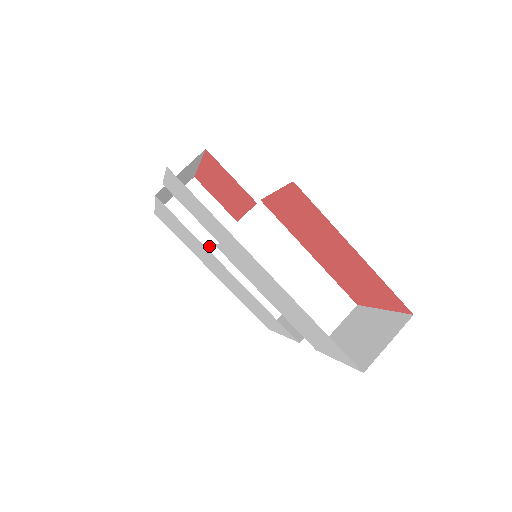
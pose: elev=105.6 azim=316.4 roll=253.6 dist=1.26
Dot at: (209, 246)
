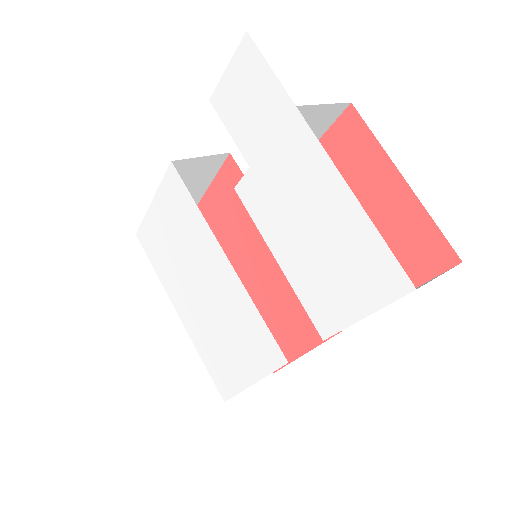
Dot at: occluded
